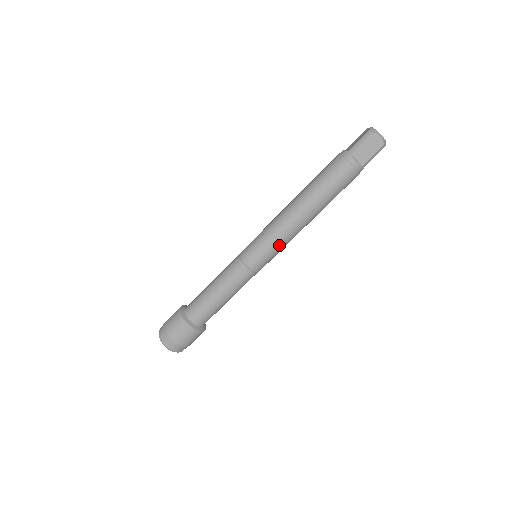
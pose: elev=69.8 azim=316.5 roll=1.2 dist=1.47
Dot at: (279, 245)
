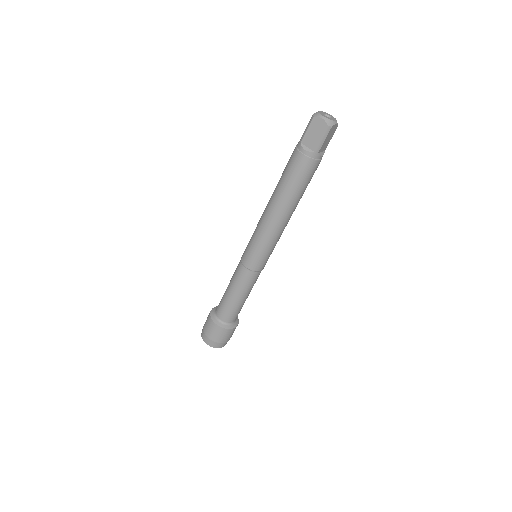
Dot at: occluded
